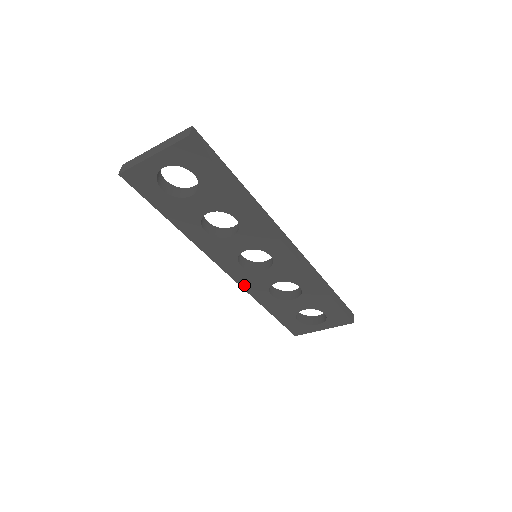
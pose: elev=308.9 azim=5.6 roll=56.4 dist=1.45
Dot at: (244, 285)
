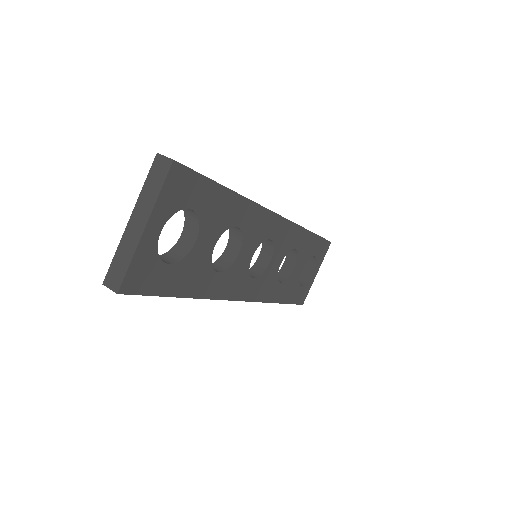
Dot at: (260, 298)
